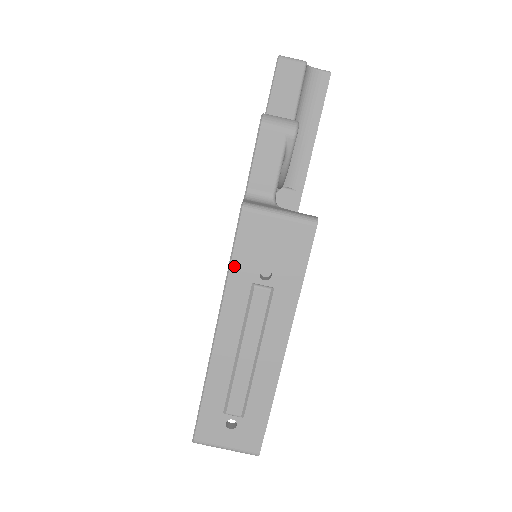
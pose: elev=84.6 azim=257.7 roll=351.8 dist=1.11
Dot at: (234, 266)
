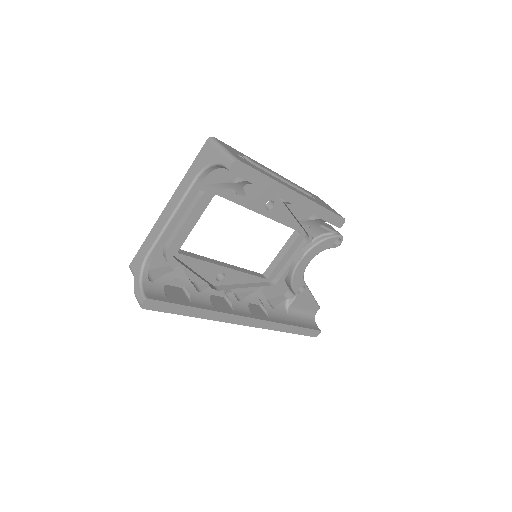
Dot at: occluded
